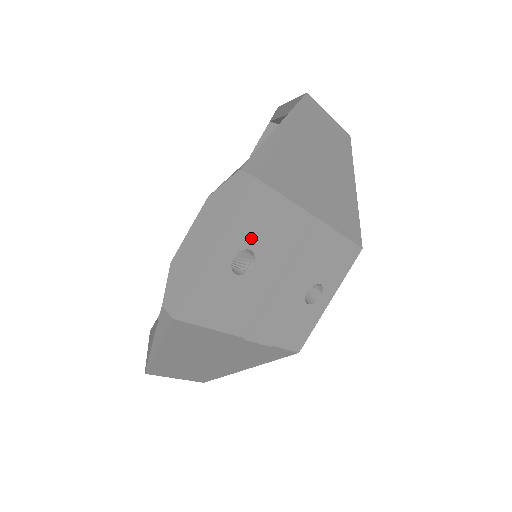
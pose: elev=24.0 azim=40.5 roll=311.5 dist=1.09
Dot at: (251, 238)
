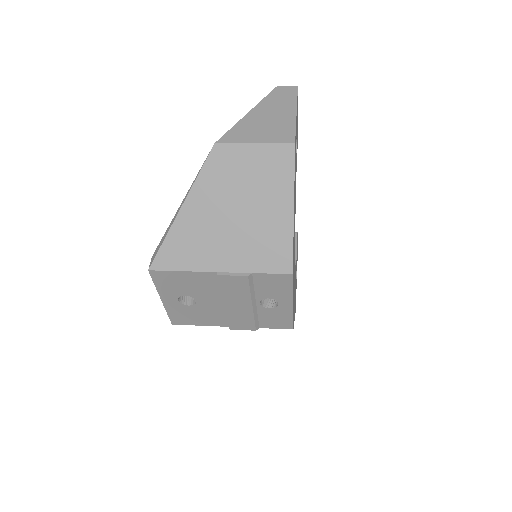
Dot at: (179, 291)
